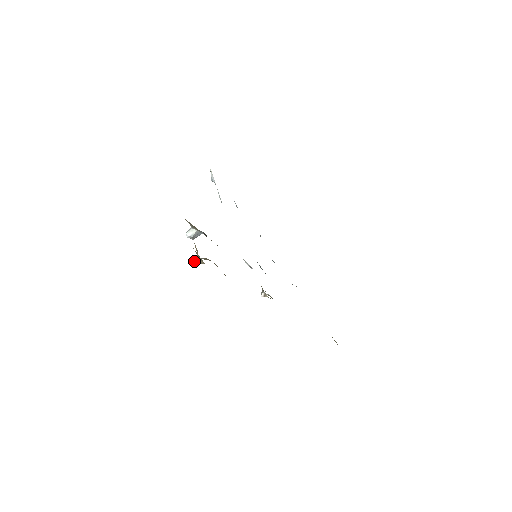
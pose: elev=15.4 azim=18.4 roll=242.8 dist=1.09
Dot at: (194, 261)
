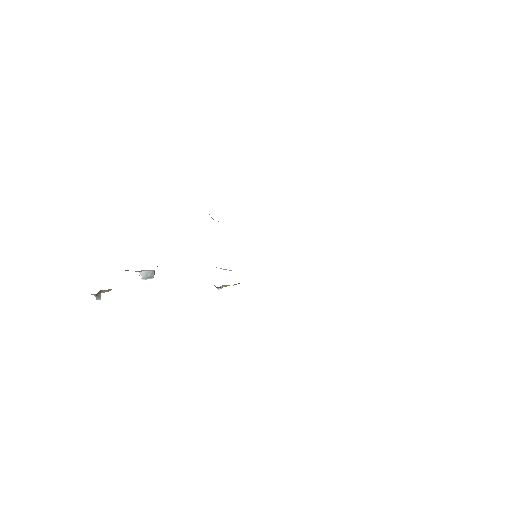
Dot at: occluded
